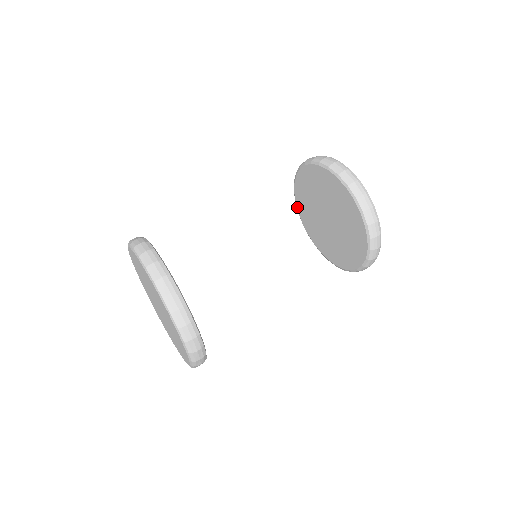
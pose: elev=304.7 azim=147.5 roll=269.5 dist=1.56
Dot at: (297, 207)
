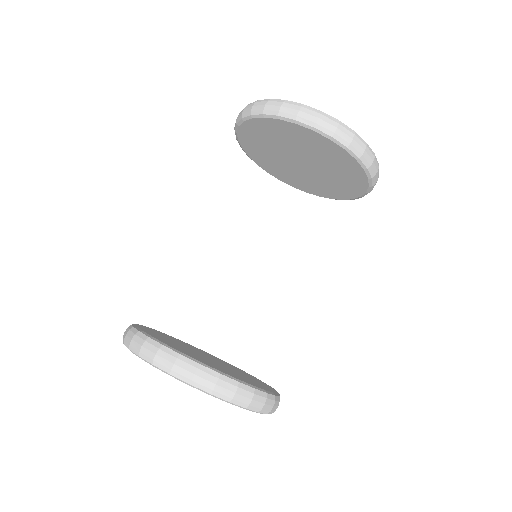
Dot at: (246, 153)
